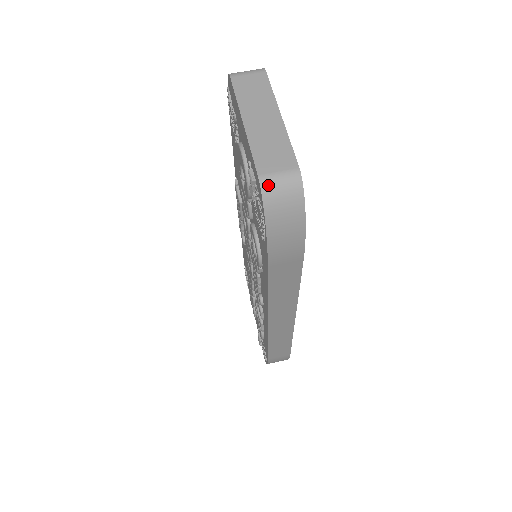
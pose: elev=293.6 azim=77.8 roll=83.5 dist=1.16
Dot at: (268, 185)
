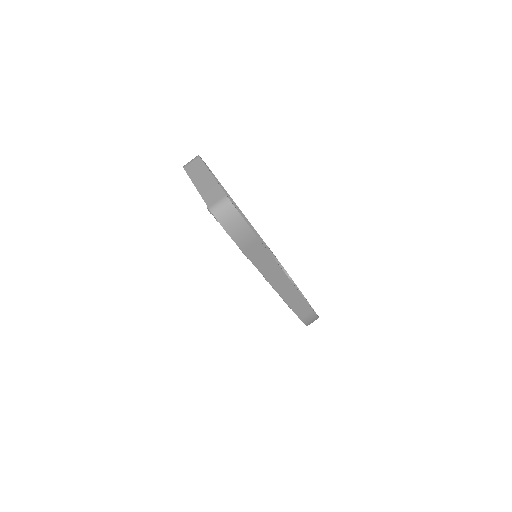
Dot at: (215, 210)
